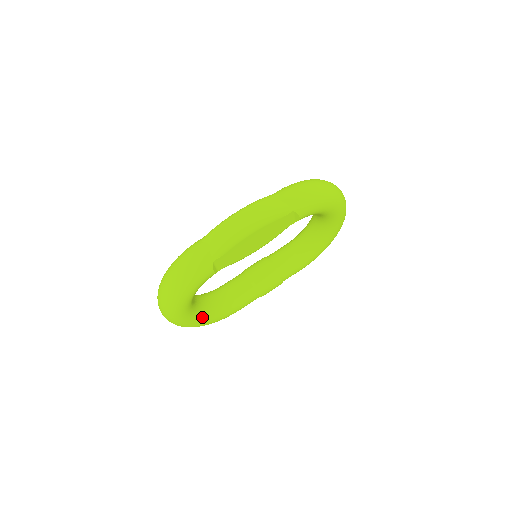
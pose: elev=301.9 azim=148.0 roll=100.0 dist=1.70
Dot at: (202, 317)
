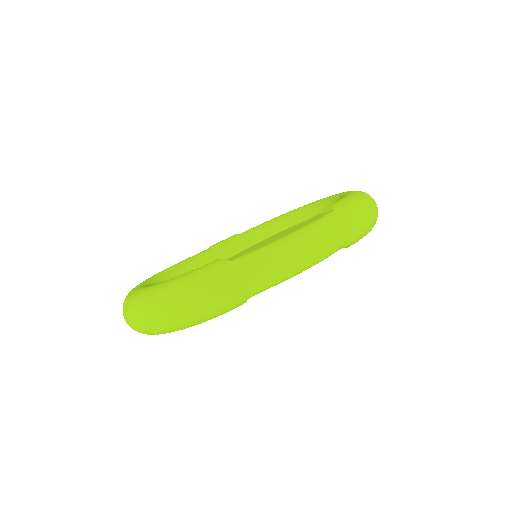
Dot at: occluded
